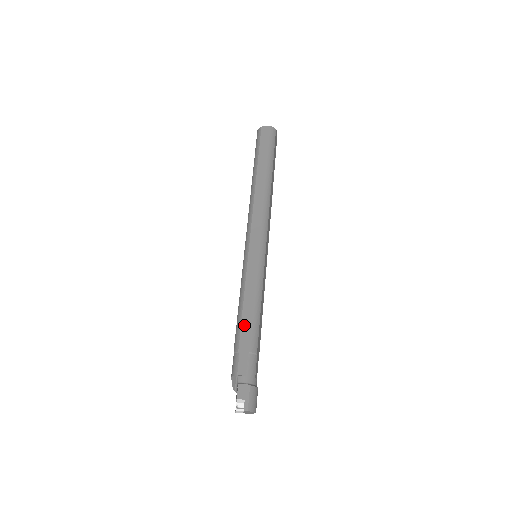
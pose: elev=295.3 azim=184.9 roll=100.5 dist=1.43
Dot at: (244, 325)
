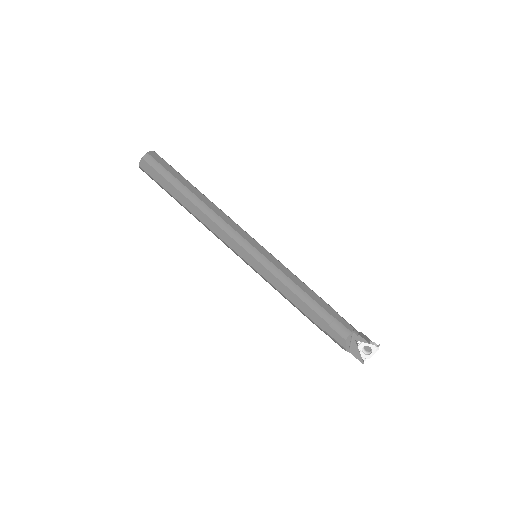
Dot at: (317, 300)
